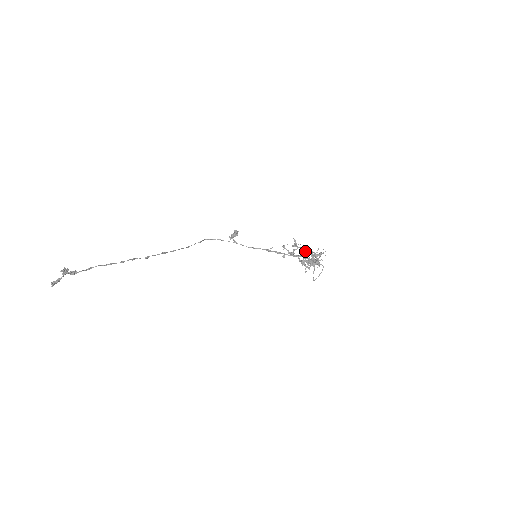
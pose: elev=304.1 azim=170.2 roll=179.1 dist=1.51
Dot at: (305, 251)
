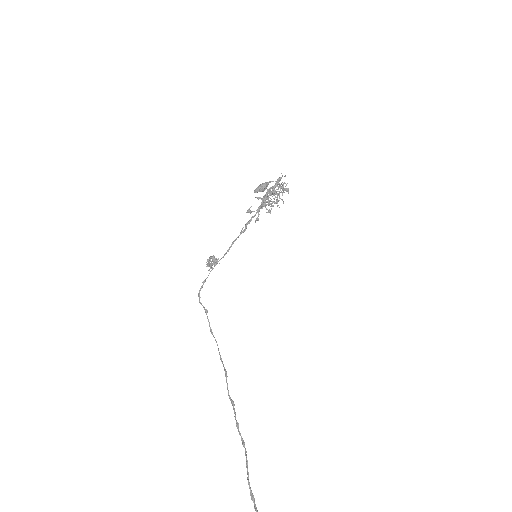
Dot at: occluded
